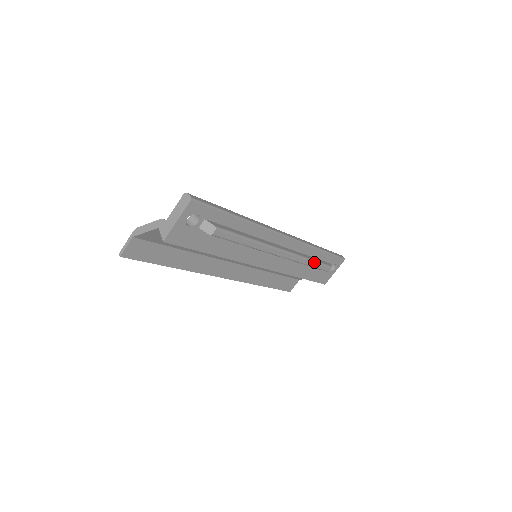
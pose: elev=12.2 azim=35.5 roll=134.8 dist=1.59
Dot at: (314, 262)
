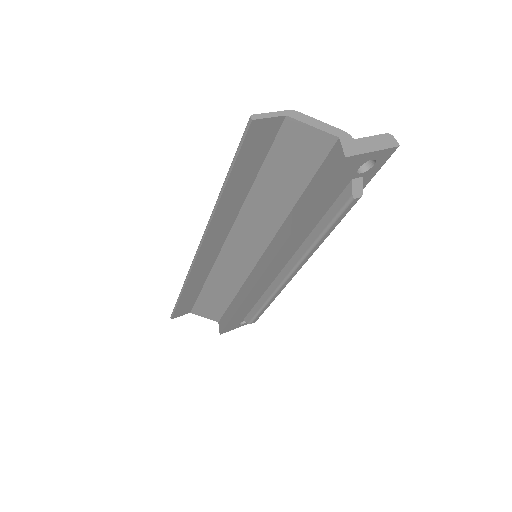
Dot at: (269, 305)
